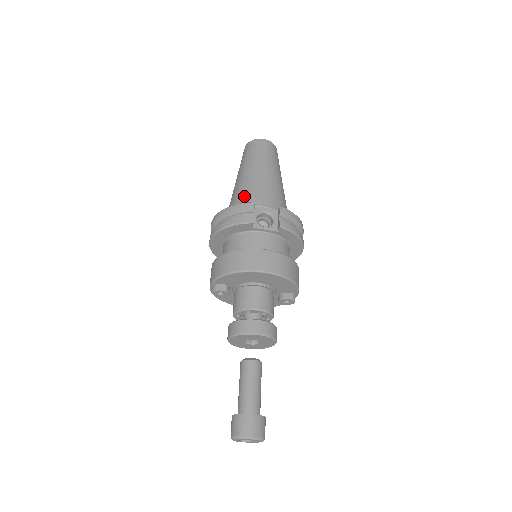
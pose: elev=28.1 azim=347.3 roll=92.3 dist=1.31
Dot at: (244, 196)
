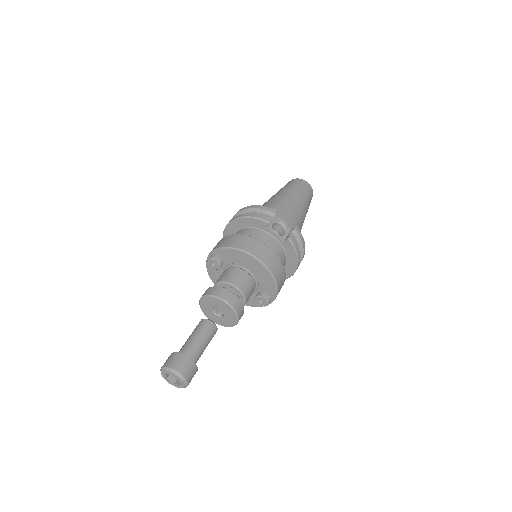
Dot at: (271, 207)
